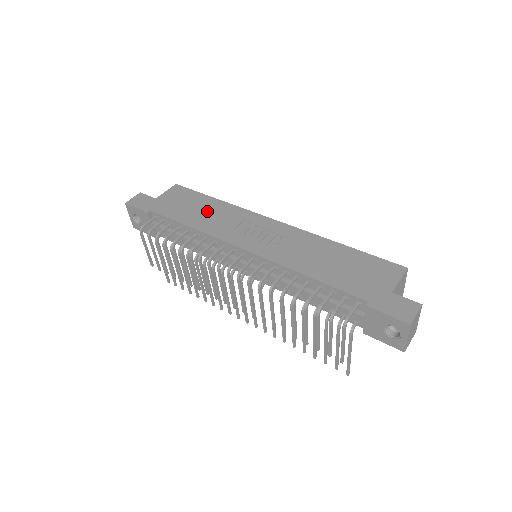
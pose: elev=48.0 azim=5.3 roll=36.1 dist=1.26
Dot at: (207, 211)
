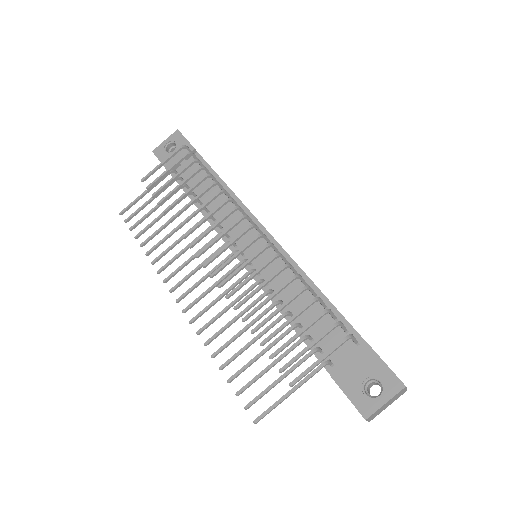
Dot at: occluded
